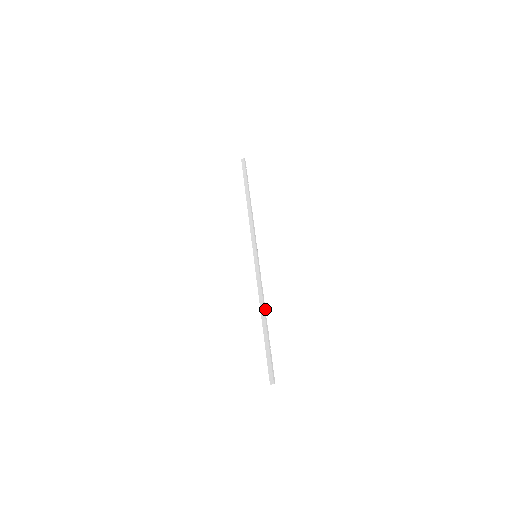
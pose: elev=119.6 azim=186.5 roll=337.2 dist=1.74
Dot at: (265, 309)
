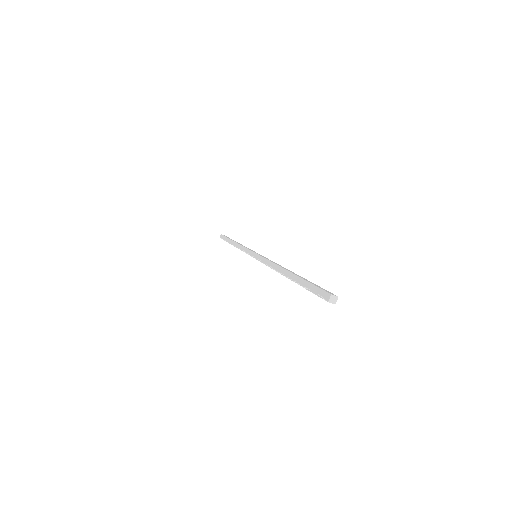
Dot at: occluded
